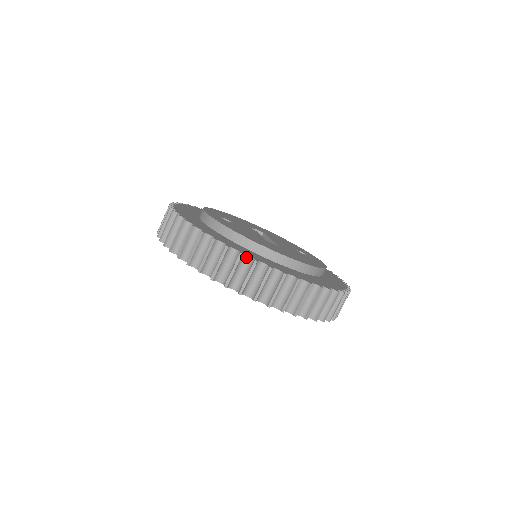
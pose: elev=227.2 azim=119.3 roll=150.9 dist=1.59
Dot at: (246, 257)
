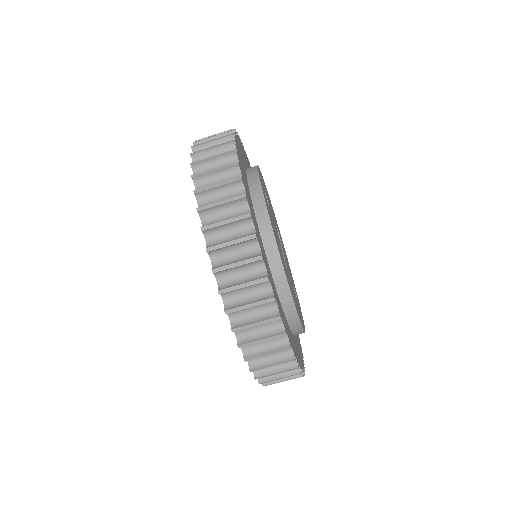
Dot at: (262, 264)
